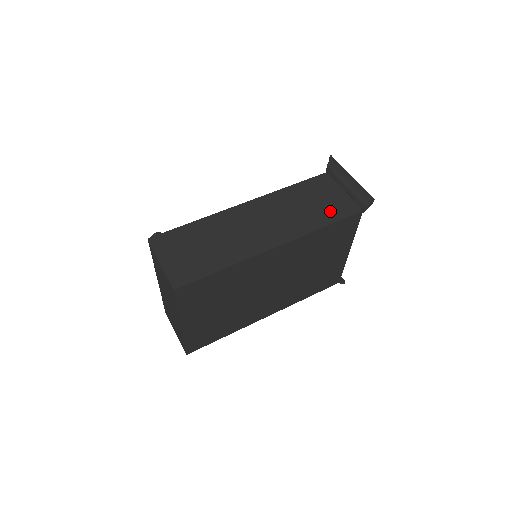
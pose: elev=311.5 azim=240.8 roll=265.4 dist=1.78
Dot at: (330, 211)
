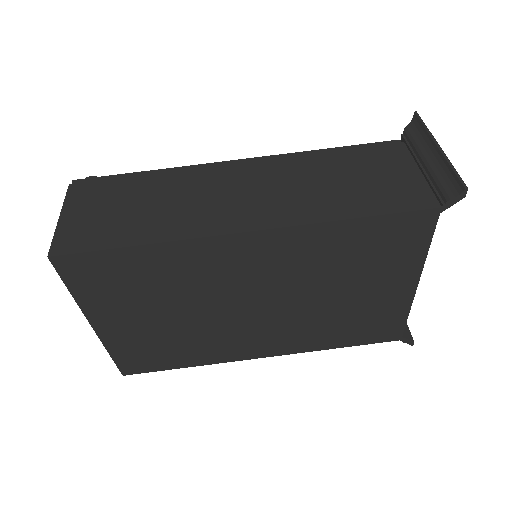
Dot at: (375, 196)
